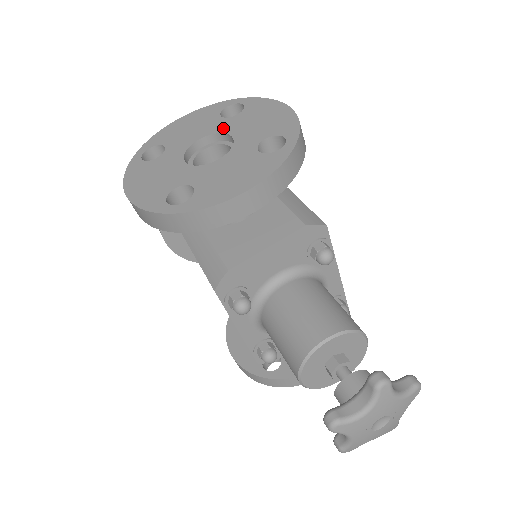
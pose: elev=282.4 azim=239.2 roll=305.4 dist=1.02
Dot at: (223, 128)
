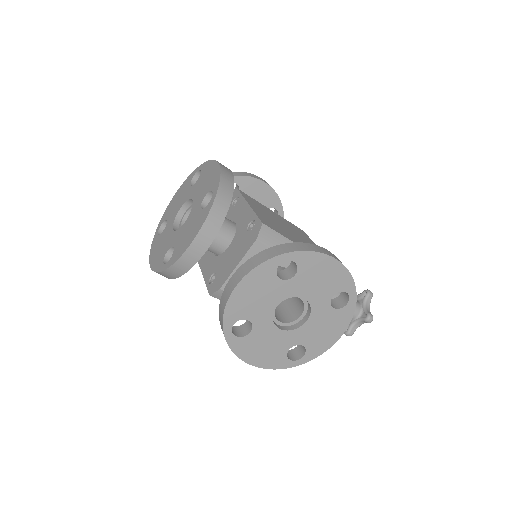
Dot at: (292, 292)
